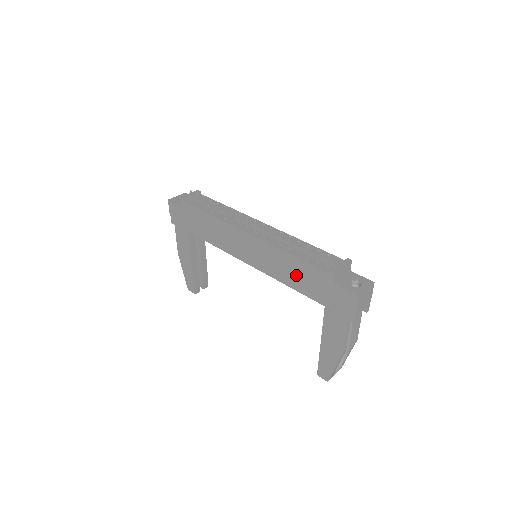
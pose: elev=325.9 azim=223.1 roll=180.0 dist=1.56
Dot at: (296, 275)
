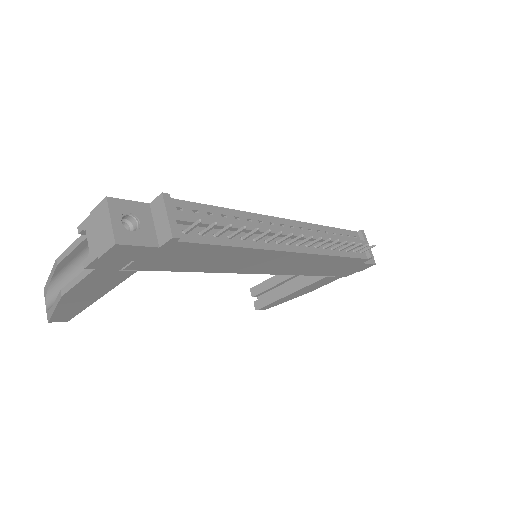
Dot at: (325, 267)
